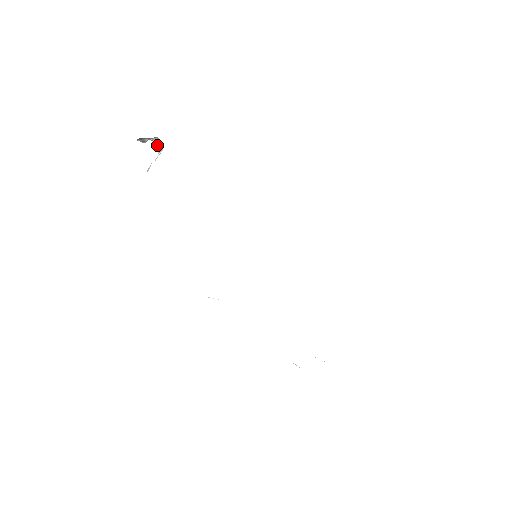
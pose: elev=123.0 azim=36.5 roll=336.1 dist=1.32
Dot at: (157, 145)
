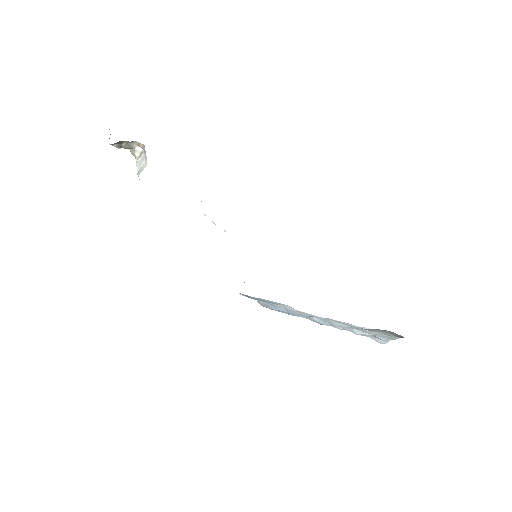
Dot at: (134, 150)
